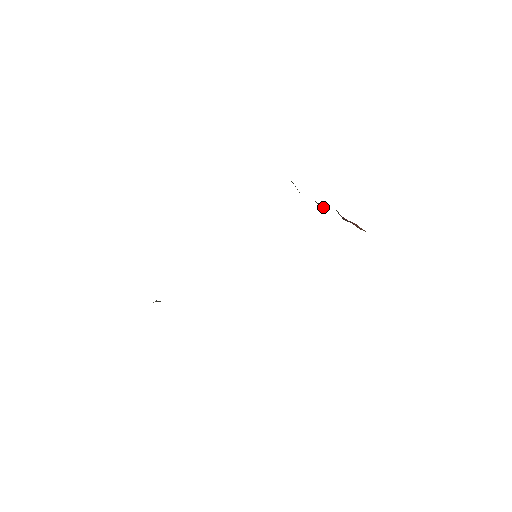
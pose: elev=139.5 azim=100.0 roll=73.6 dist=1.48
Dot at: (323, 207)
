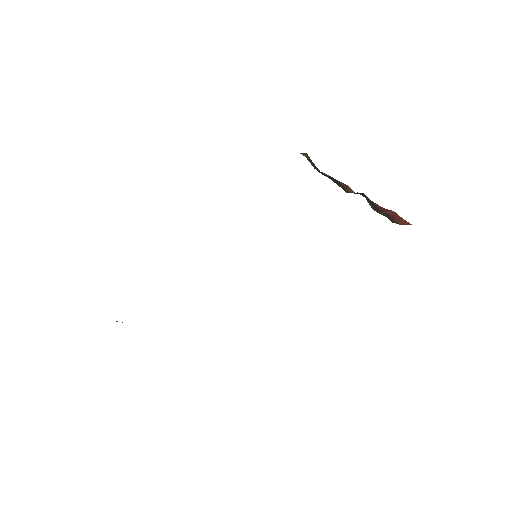
Dot at: (349, 189)
